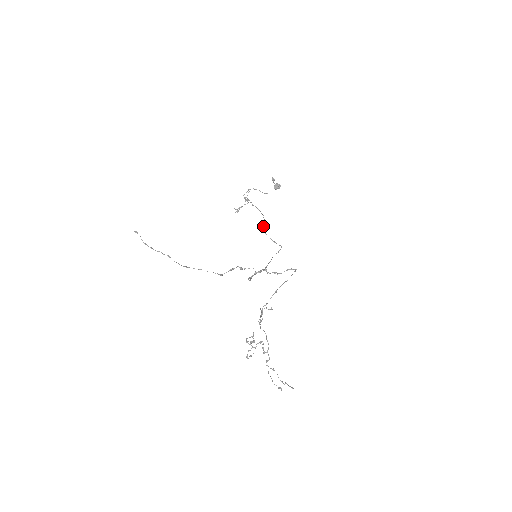
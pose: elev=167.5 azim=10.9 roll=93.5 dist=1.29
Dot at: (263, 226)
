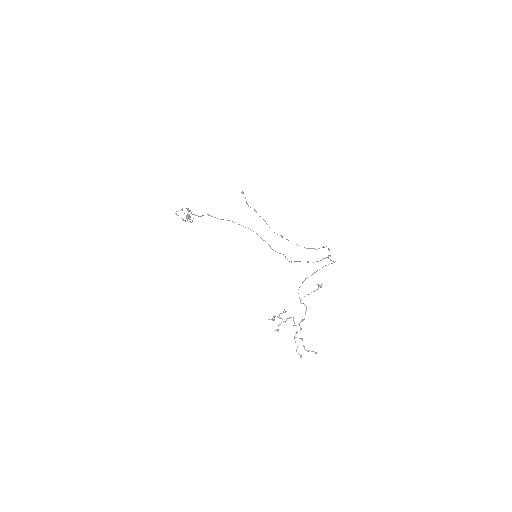
Dot at: occluded
